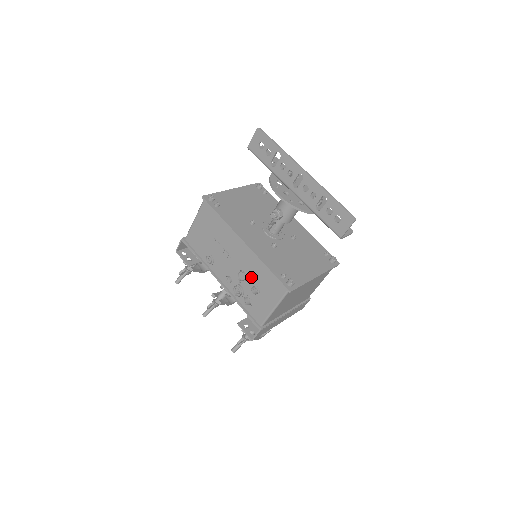
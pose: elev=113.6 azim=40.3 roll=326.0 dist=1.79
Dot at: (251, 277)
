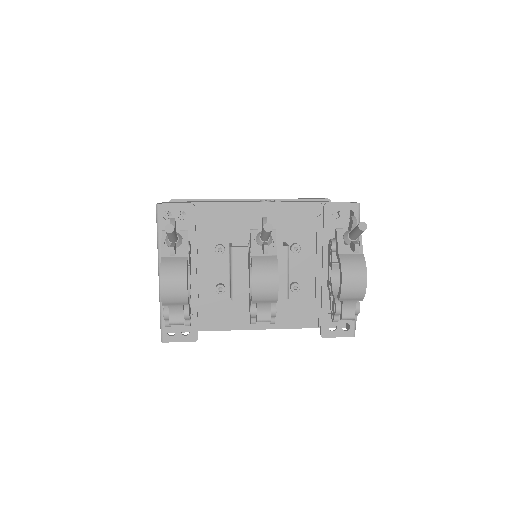
Dot at: occluded
